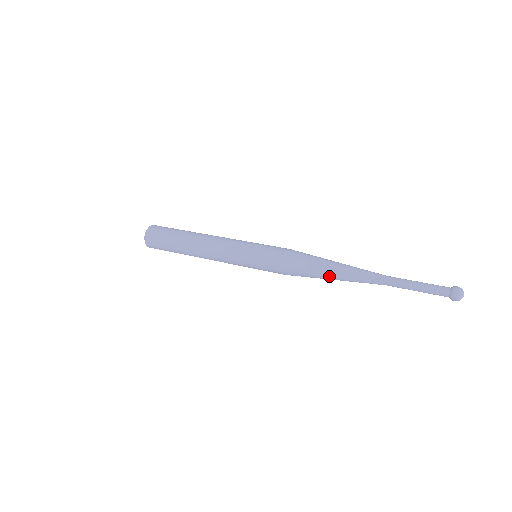
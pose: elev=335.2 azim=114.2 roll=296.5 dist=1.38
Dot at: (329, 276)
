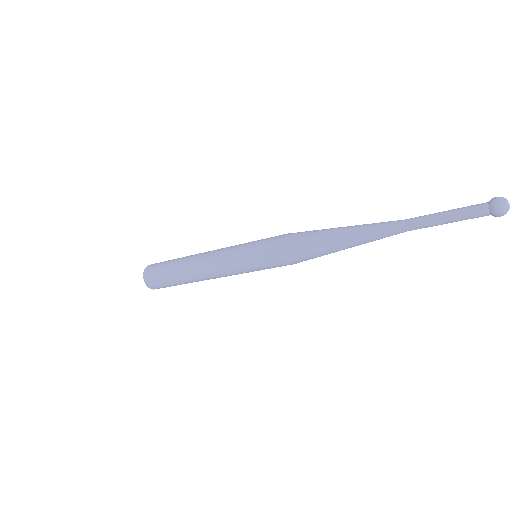
Dot at: (338, 246)
